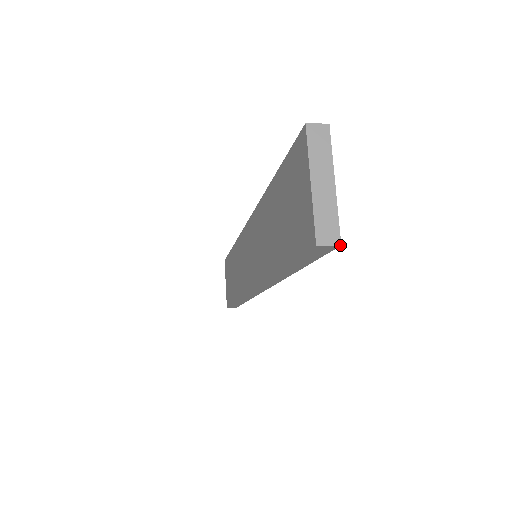
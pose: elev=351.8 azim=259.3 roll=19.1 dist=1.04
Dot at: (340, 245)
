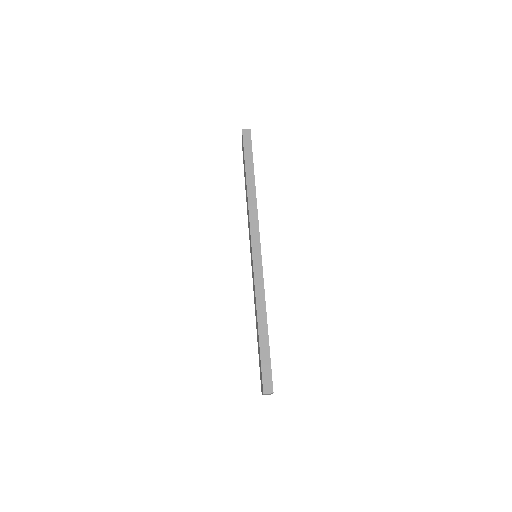
Dot at: occluded
